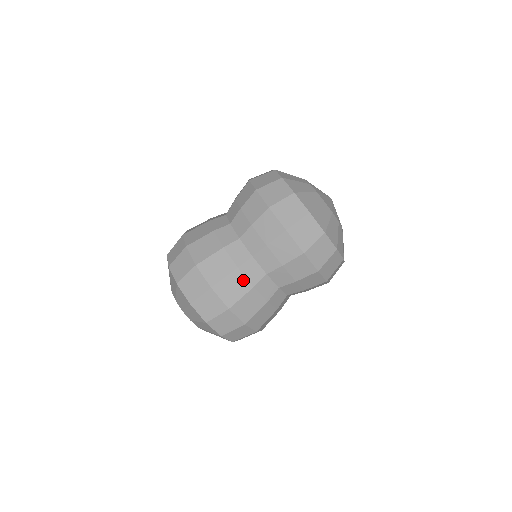
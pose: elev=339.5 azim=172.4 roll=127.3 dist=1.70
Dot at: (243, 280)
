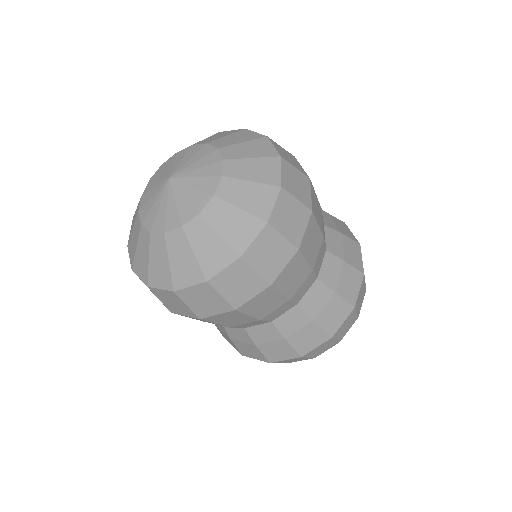
Dot at: (321, 220)
